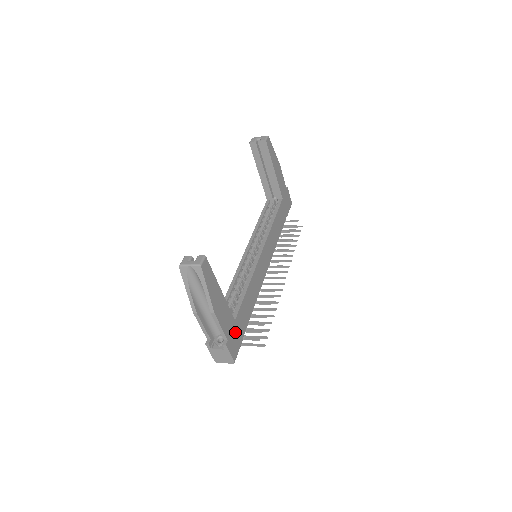
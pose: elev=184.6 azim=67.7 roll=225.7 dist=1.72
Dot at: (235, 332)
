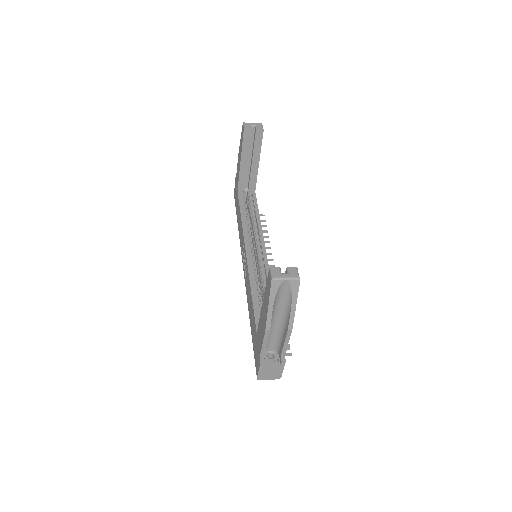
Dot at: occluded
